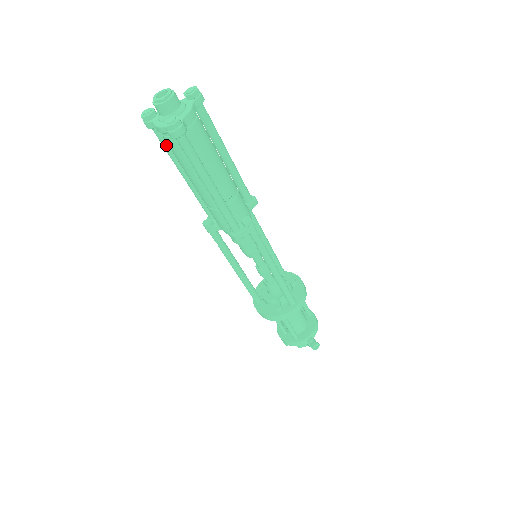
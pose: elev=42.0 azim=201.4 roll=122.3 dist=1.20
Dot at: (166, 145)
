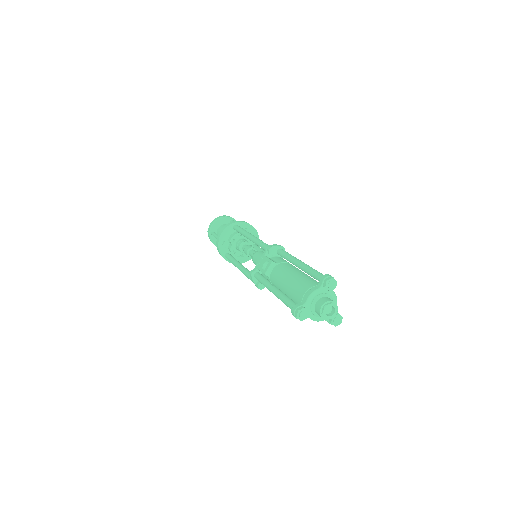
Dot at: occluded
